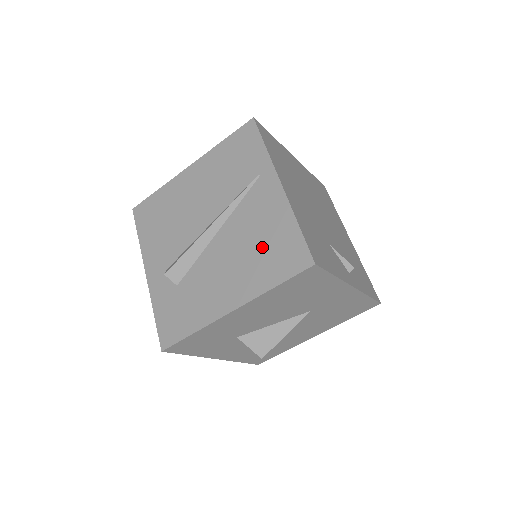
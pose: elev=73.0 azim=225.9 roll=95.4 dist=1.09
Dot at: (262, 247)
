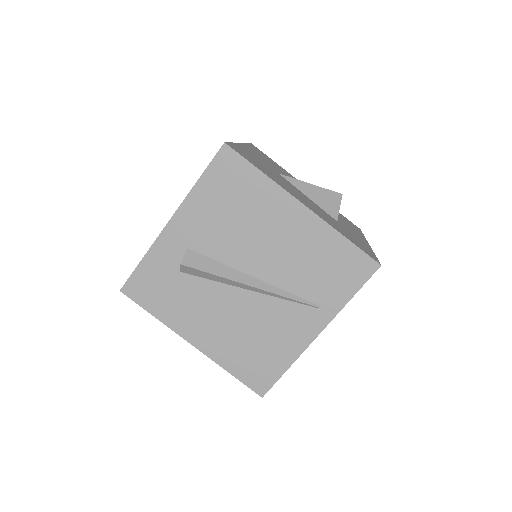
Dot at: (255, 346)
